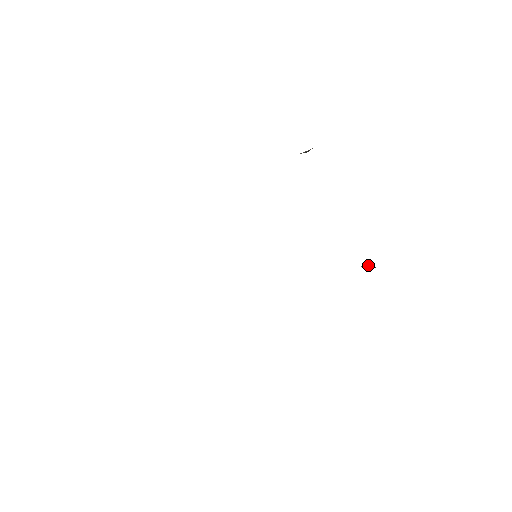
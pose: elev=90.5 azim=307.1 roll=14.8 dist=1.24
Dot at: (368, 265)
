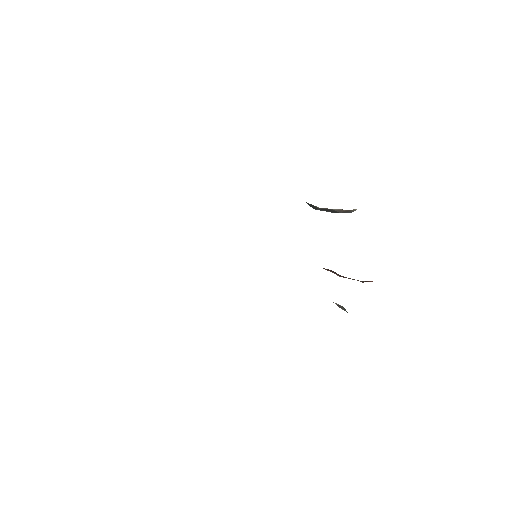
Dot at: (341, 306)
